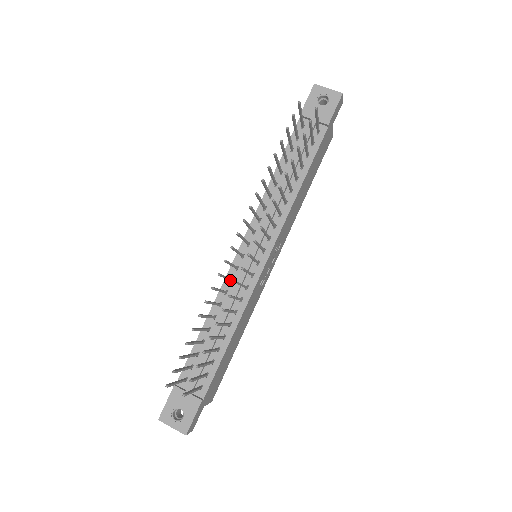
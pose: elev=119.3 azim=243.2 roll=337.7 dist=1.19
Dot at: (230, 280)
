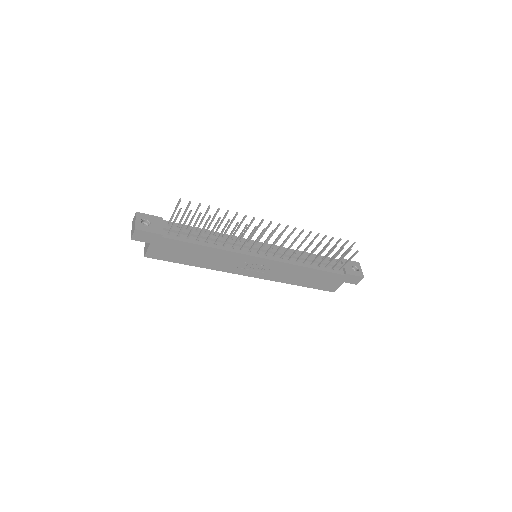
Dot at: (242, 237)
